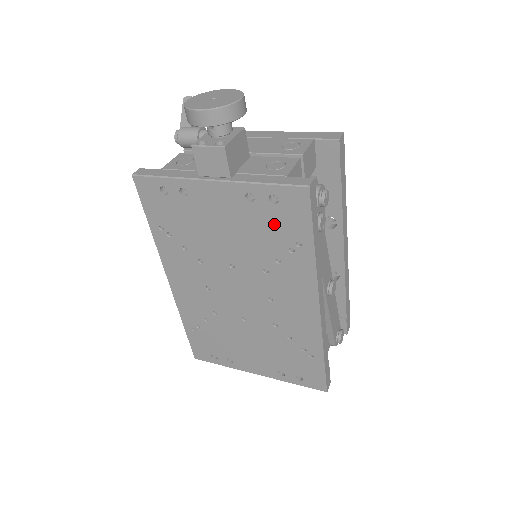
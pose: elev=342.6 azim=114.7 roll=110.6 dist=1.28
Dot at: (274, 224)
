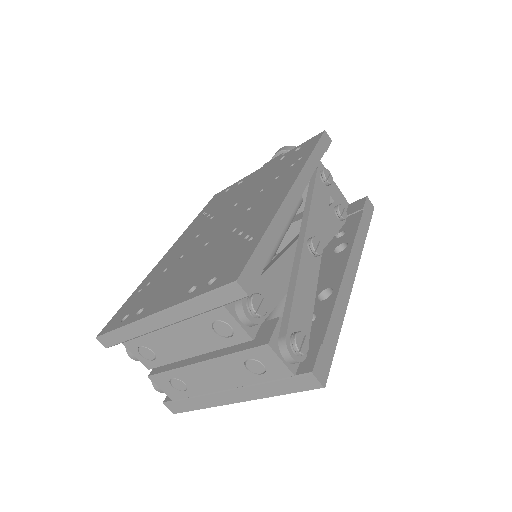
Dot at: (290, 160)
